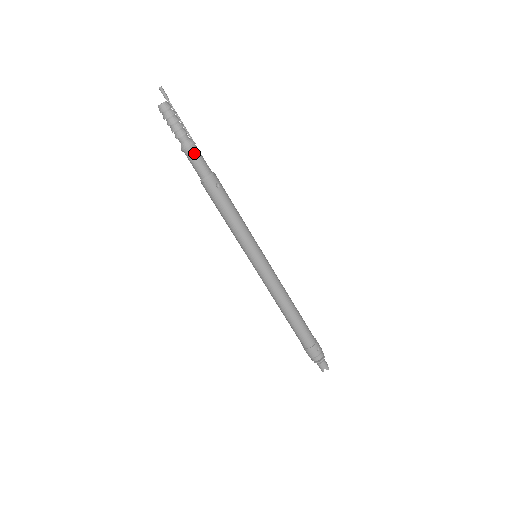
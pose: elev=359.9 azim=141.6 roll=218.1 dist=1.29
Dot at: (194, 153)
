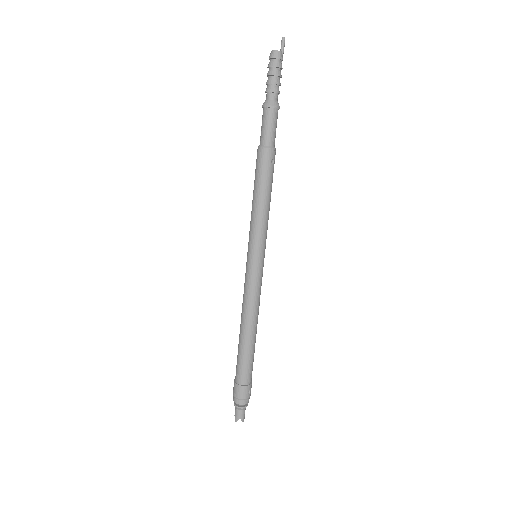
Dot at: (274, 116)
